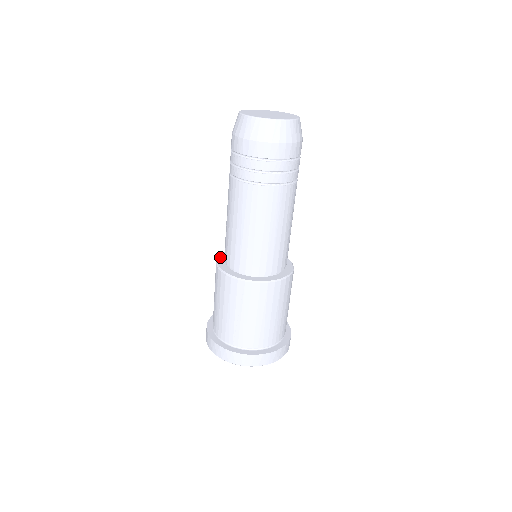
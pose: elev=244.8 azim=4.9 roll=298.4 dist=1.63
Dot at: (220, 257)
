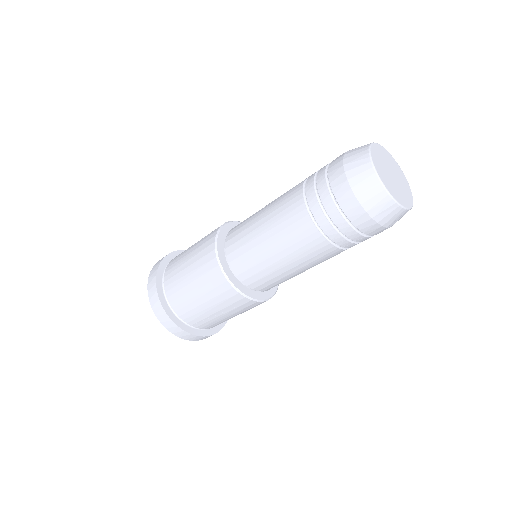
Dot at: (219, 248)
